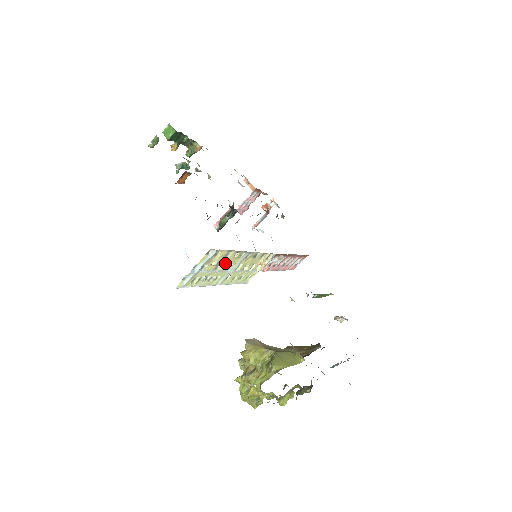
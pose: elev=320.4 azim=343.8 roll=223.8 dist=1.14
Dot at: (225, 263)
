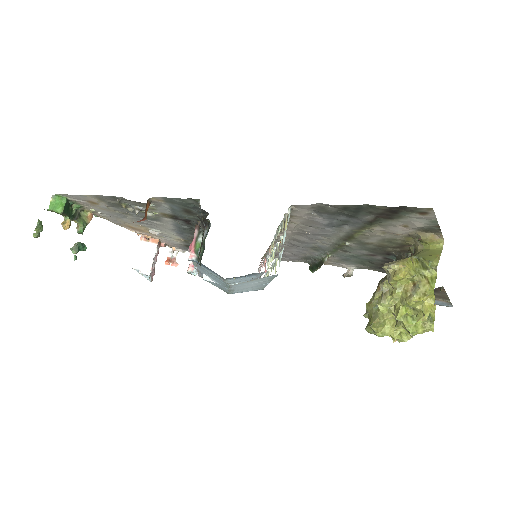
Dot at: occluded
